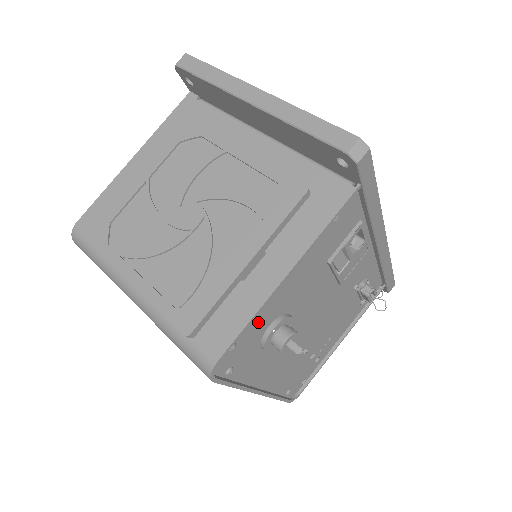
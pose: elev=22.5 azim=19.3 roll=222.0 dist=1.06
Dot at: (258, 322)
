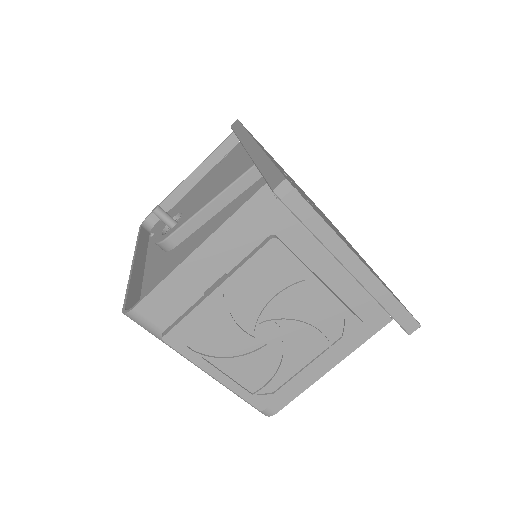
Dot at: occluded
